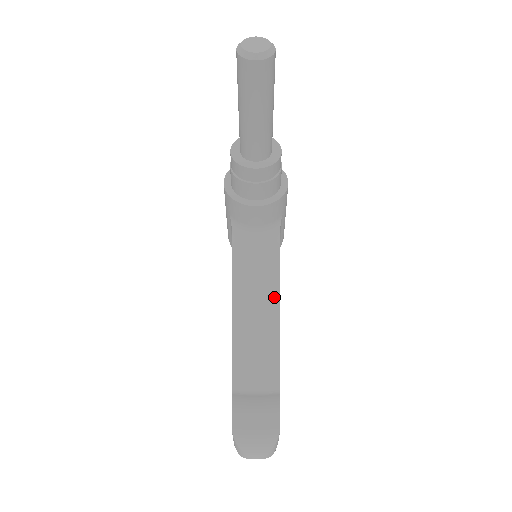
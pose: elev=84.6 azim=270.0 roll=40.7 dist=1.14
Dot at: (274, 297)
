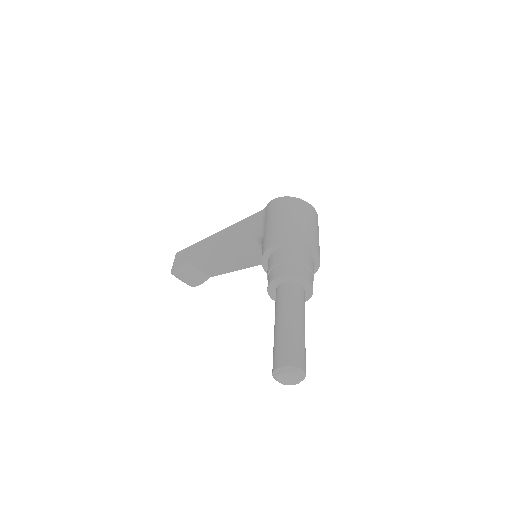
Dot at: (247, 265)
